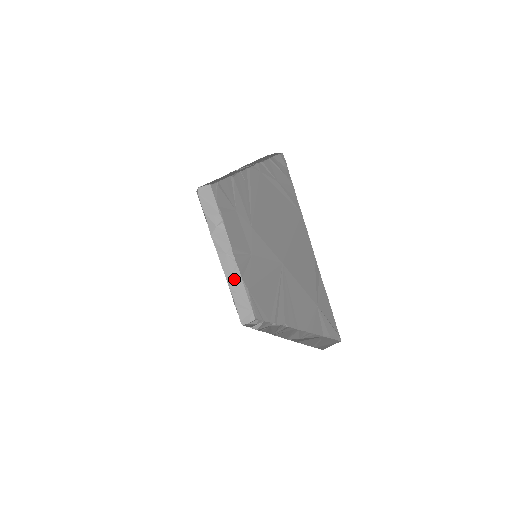
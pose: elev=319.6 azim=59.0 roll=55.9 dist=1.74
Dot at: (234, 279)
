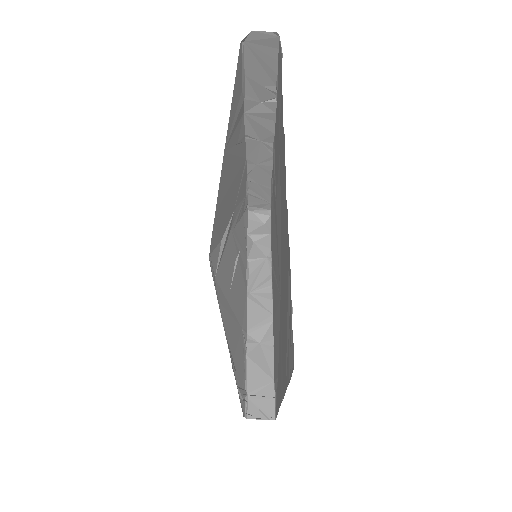
Dot at: (260, 169)
